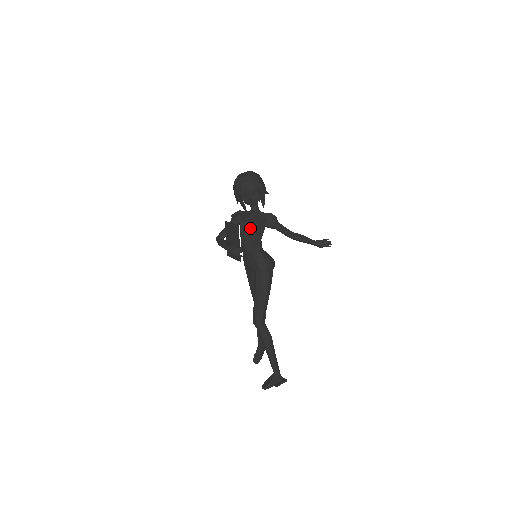
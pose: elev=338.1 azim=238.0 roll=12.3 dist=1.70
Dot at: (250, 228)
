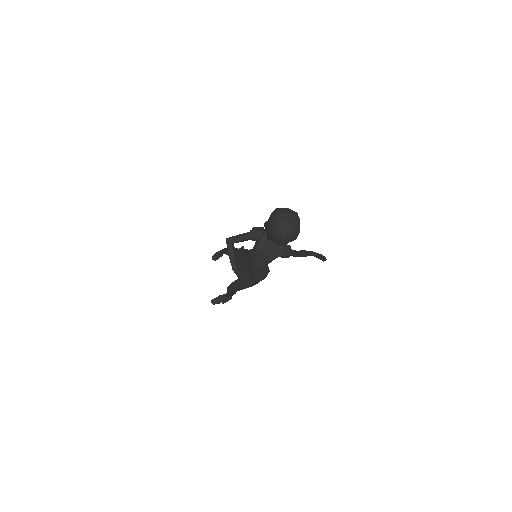
Dot at: (263, 259)
